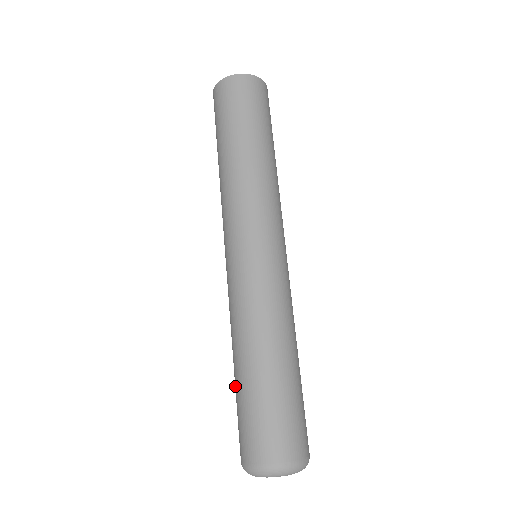
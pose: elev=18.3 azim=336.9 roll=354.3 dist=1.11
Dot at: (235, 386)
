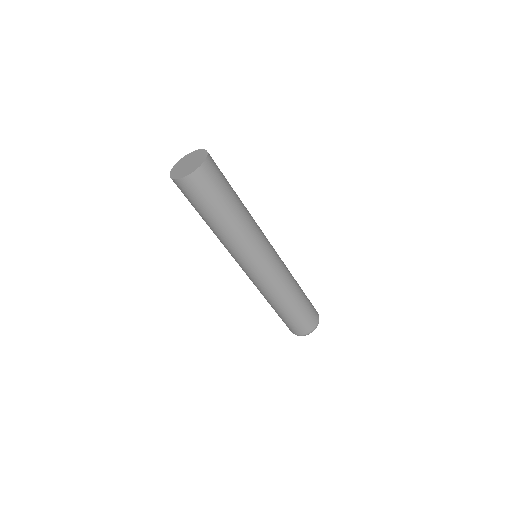
Dot at: occluded
